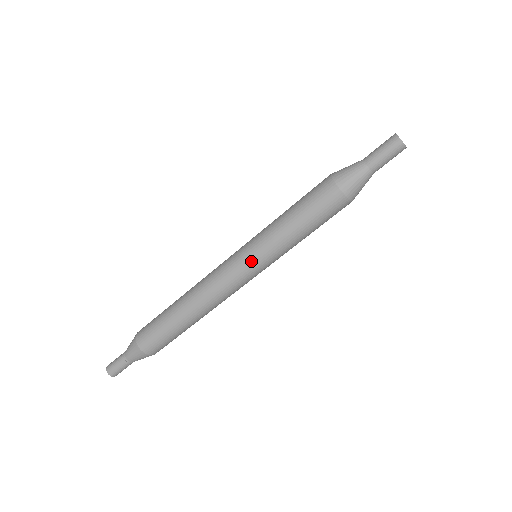
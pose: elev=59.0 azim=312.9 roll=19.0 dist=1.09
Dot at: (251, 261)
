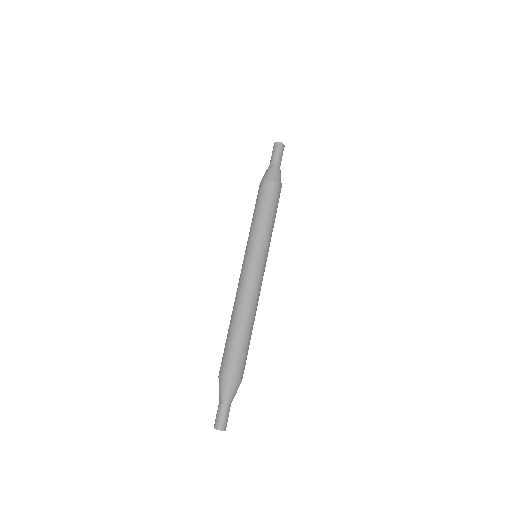
Dot at: (259, 255)
